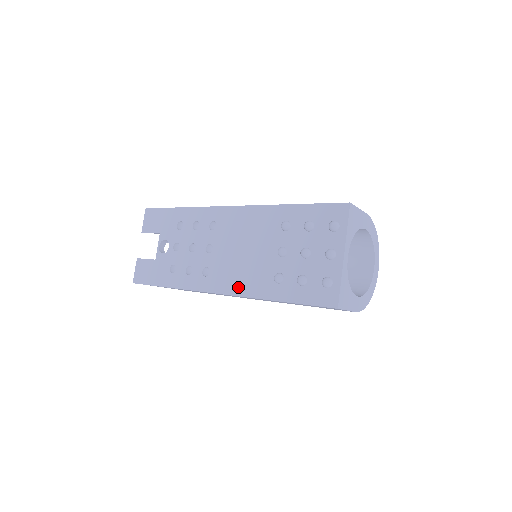
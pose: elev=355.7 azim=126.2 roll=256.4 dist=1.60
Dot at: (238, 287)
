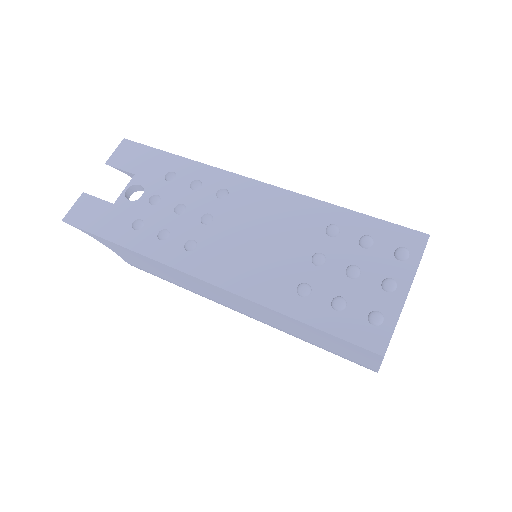
Dot at: (236, 281)
